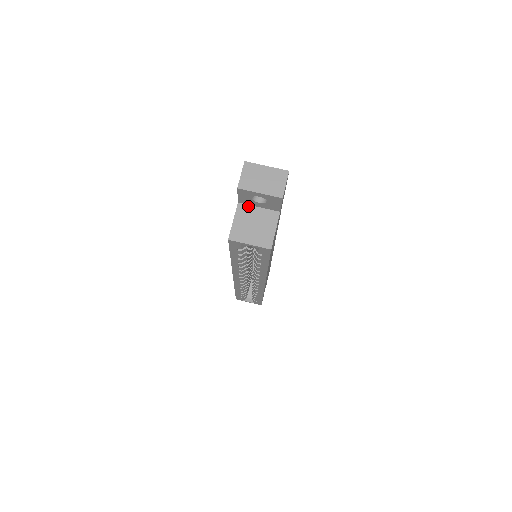
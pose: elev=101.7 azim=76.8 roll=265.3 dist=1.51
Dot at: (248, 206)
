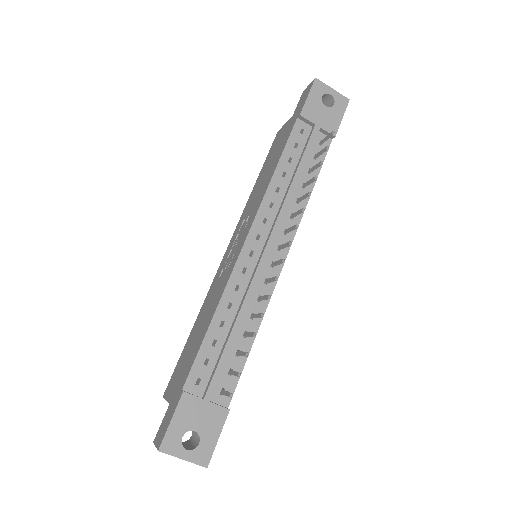
Dot at: occluded
